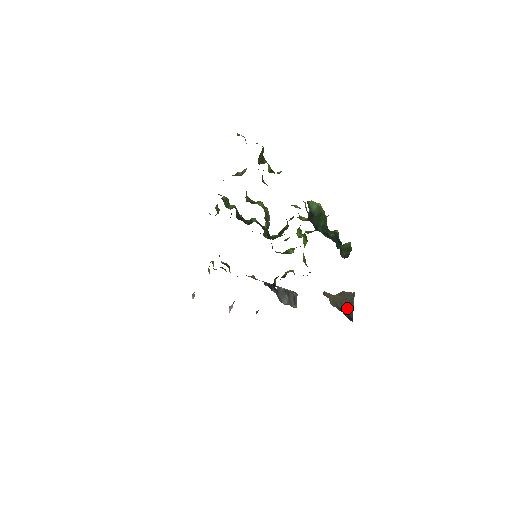
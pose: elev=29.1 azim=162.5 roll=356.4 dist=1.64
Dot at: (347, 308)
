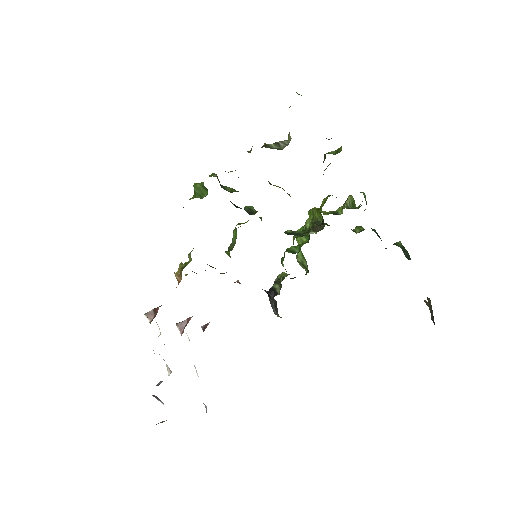
Dot at: (431, 315)
